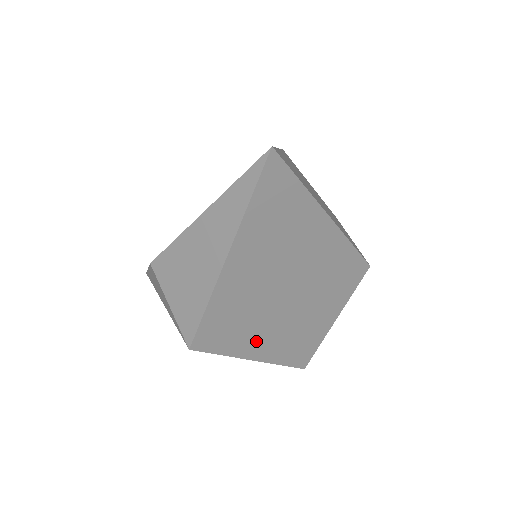
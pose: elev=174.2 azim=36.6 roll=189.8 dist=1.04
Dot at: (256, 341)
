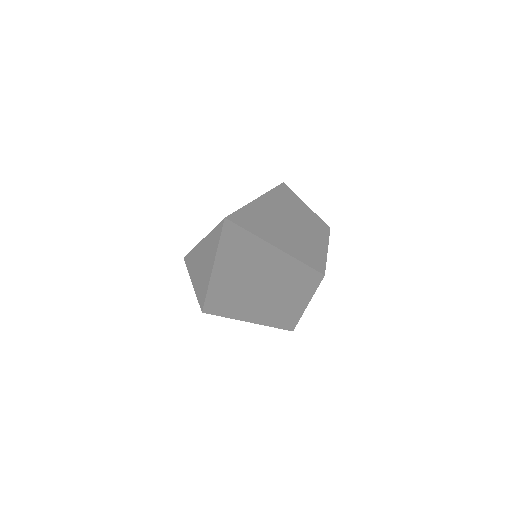
Dot at: (248, 312)
